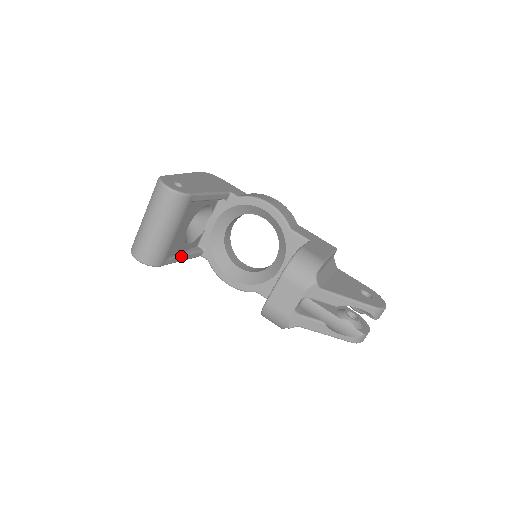
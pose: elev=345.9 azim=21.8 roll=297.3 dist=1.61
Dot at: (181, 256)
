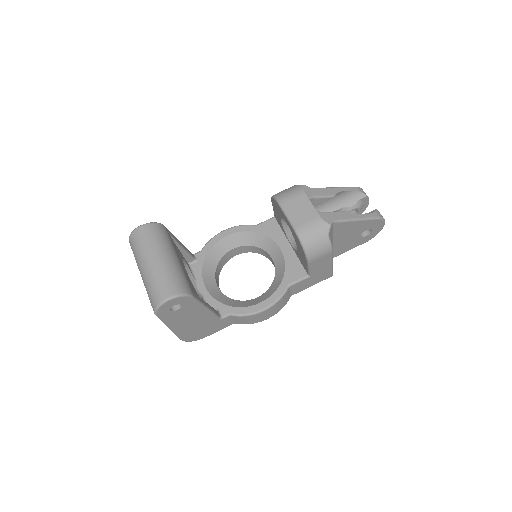
Dot at: (203, 300)
